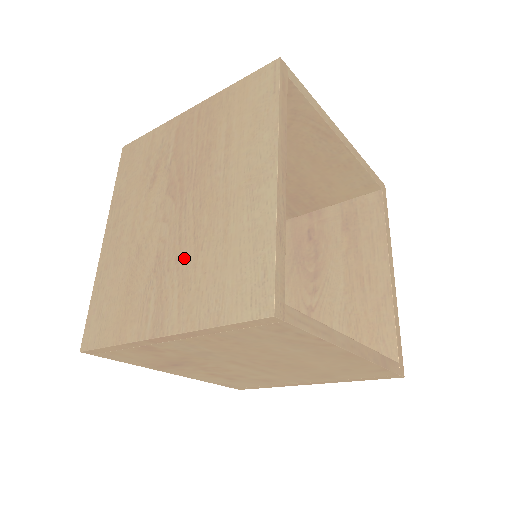
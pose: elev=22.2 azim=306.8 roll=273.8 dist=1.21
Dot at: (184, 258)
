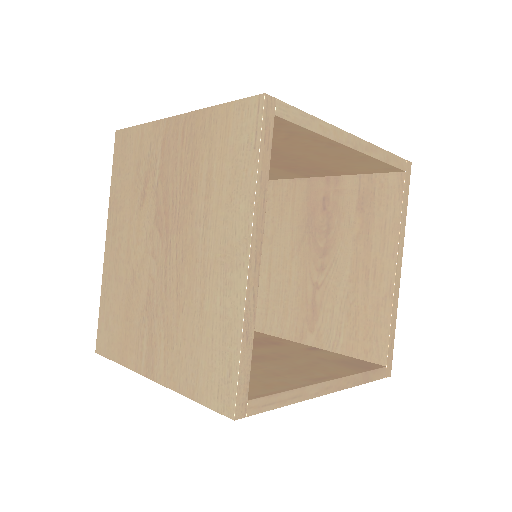
Dot at: (169, 311)
